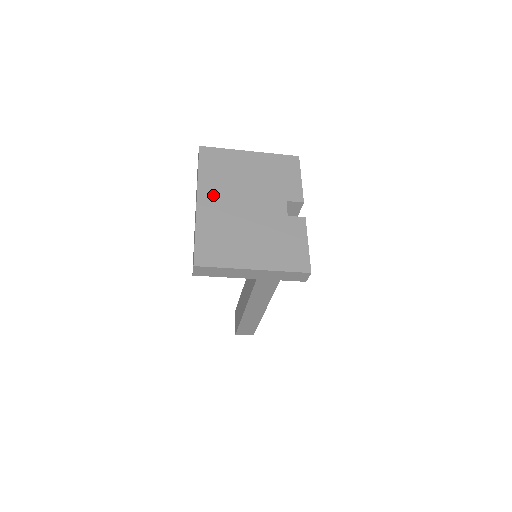
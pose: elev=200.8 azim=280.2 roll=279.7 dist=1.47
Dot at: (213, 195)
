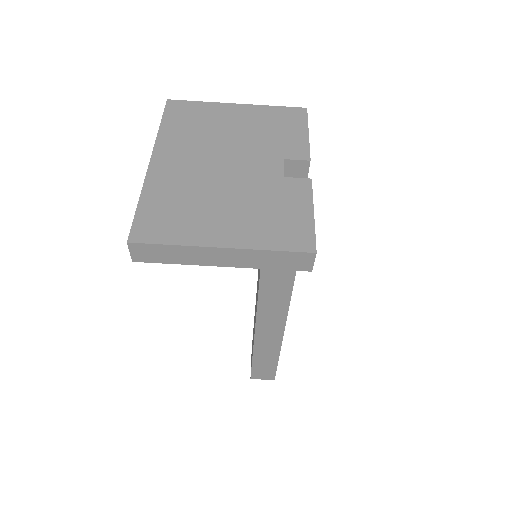
Dot at: (175, 153)
